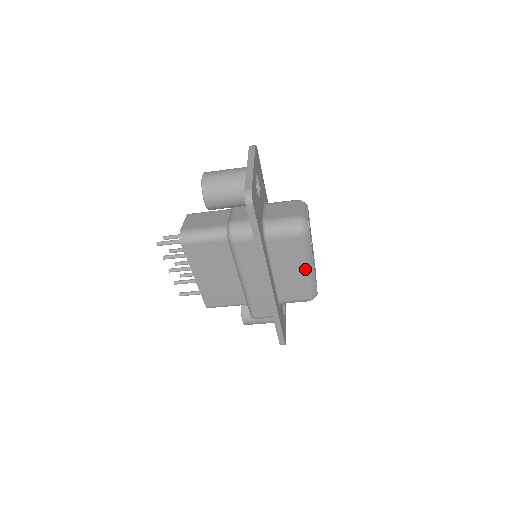
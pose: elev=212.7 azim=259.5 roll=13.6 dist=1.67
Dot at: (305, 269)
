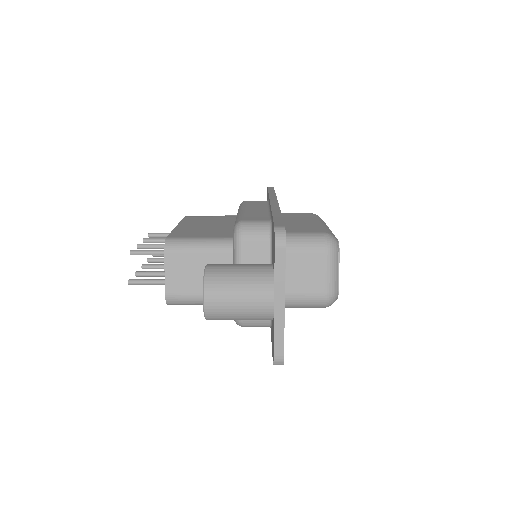
Dot at: occluded
